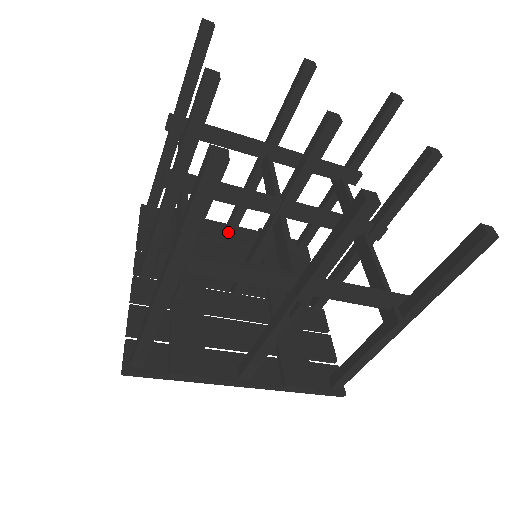
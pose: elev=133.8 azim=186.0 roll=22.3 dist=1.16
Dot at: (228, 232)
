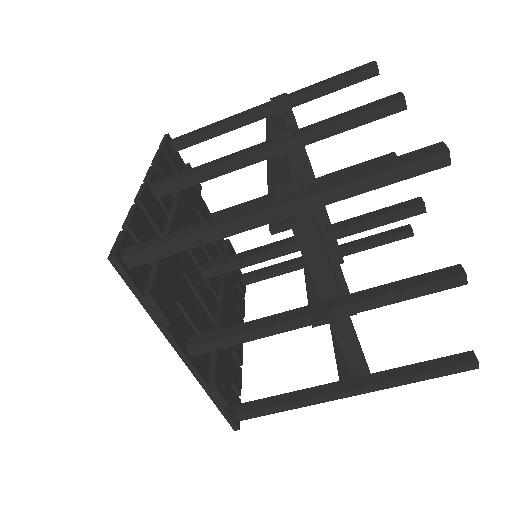
Dot at: occluded
